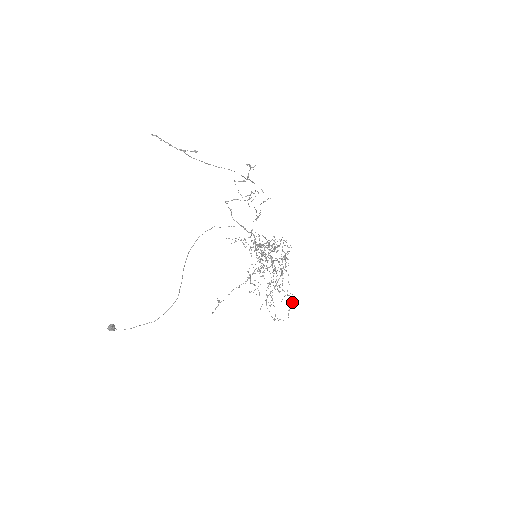
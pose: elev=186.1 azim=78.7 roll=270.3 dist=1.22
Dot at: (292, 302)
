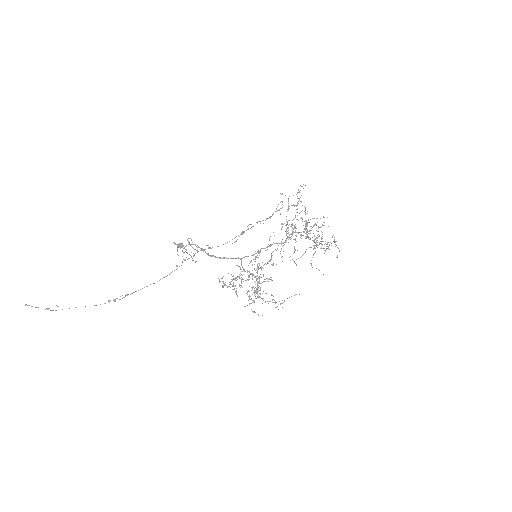
Dot at: (280, 303)
